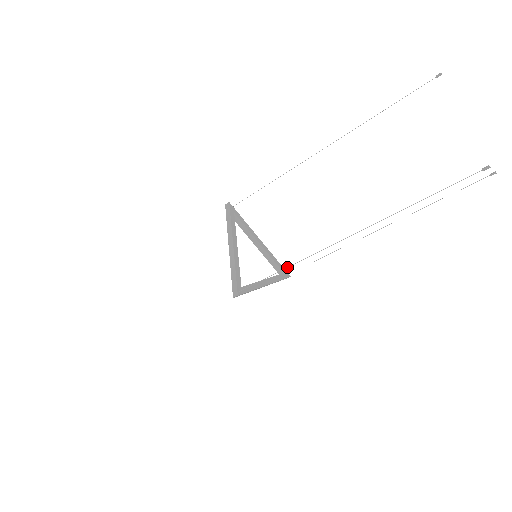
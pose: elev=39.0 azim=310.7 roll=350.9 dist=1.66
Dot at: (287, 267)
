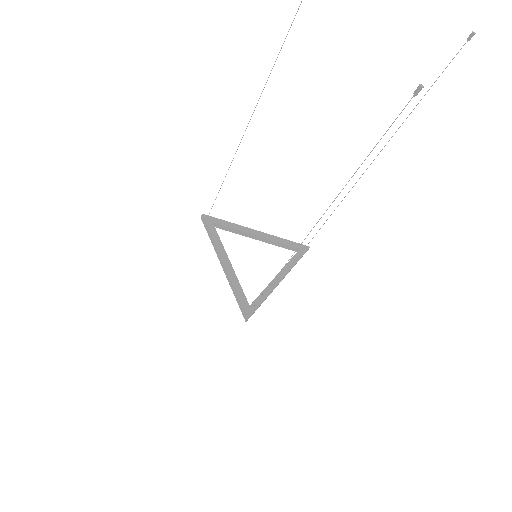
Dot at: occluded
